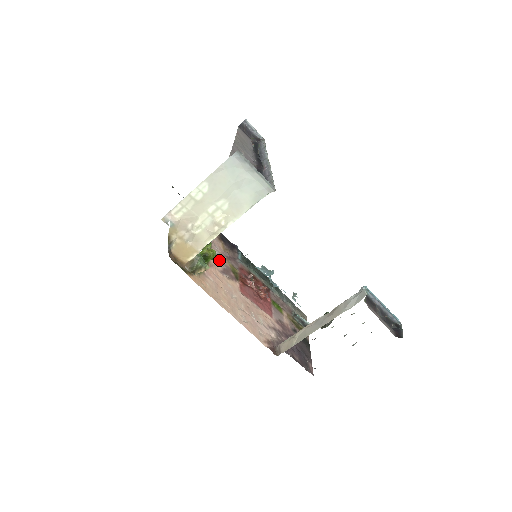
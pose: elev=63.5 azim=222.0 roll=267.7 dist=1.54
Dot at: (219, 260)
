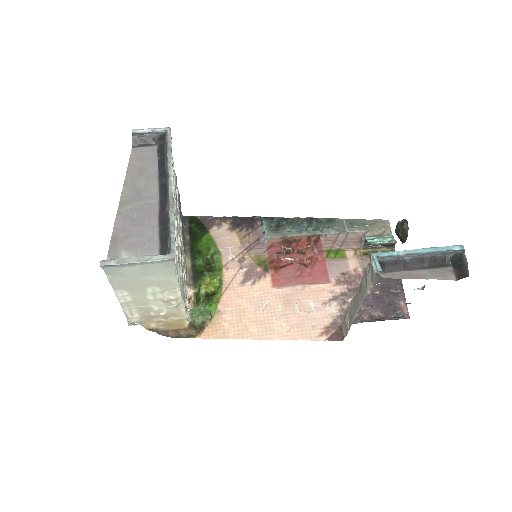
Dot at: (236, 266)
